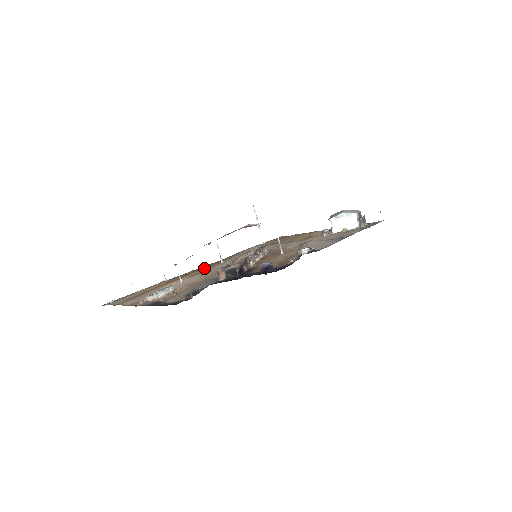
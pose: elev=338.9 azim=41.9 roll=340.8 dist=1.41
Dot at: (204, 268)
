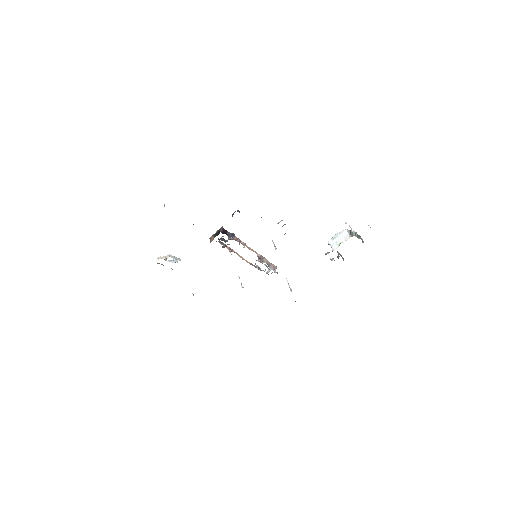
Dot at: occluded
